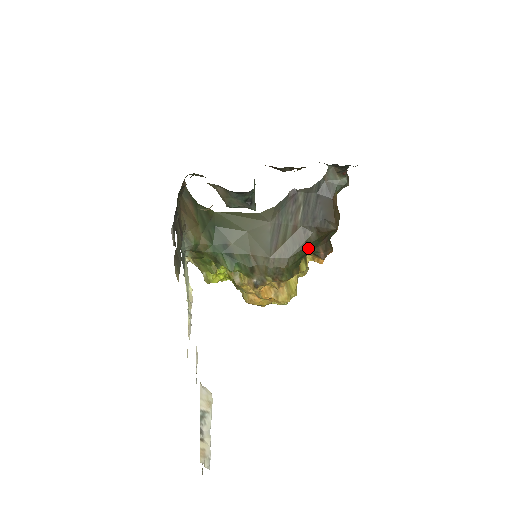
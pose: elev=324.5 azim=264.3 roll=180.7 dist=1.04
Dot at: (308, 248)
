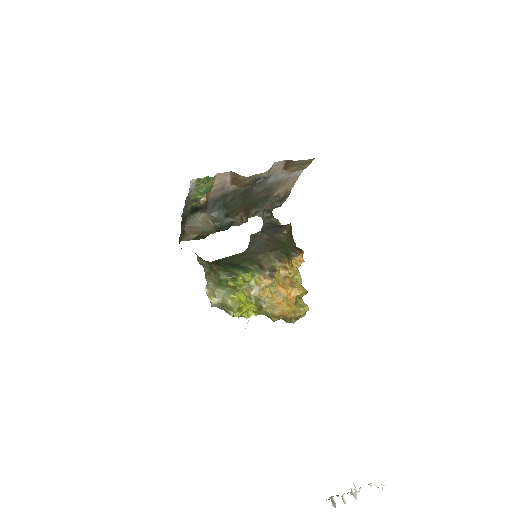
Dot at: (285, 246)
